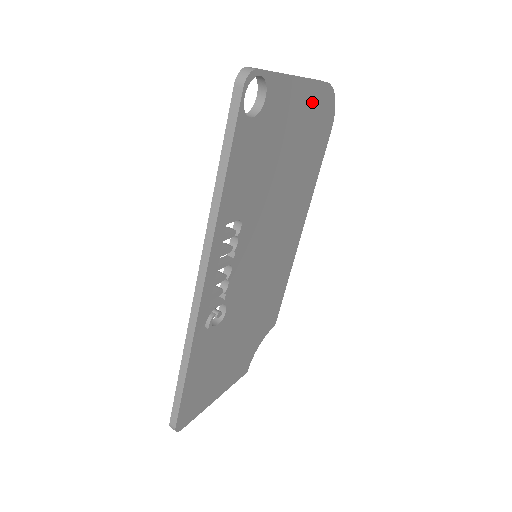
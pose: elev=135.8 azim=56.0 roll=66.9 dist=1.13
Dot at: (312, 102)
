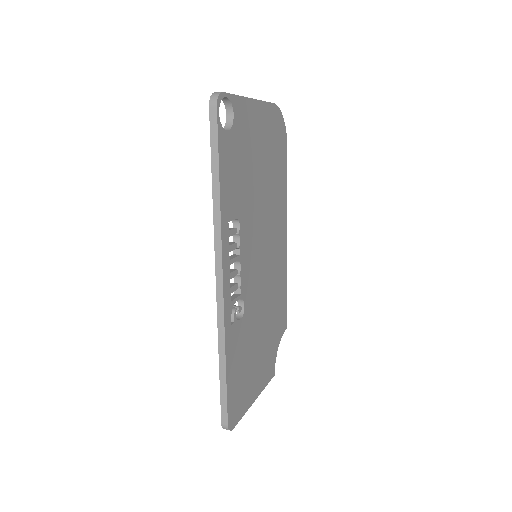
Dot at: (267, 119)
